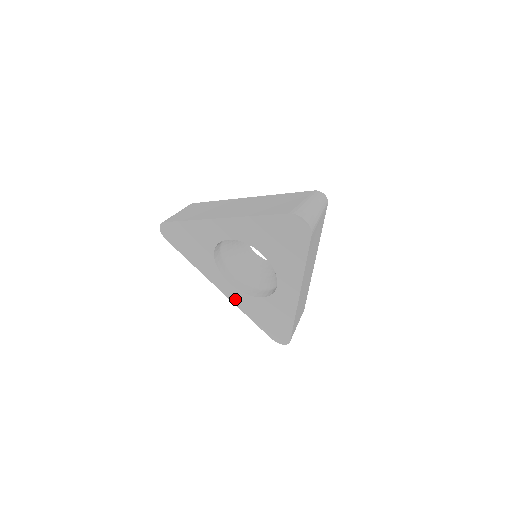
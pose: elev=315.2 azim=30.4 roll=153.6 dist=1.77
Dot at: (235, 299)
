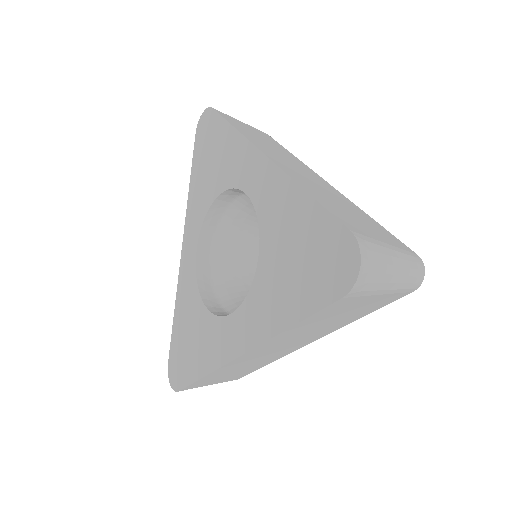
Dot at: (256, 329)
